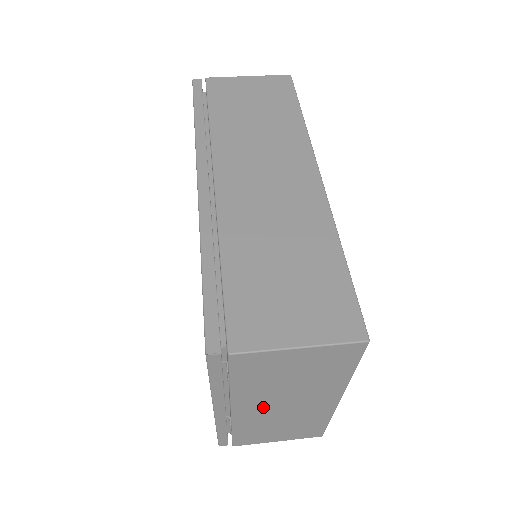
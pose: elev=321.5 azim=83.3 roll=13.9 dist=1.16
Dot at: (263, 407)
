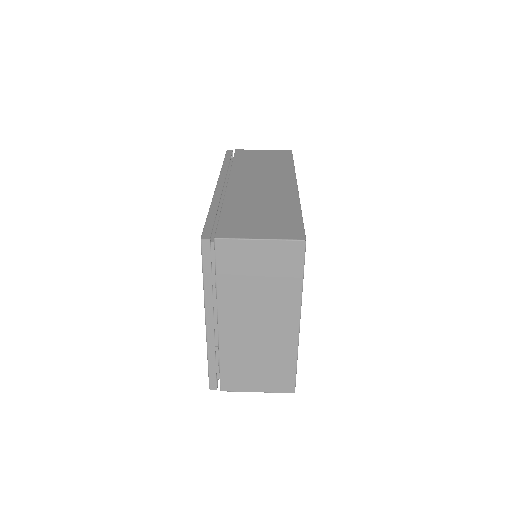
Dot at: (241, 322)
